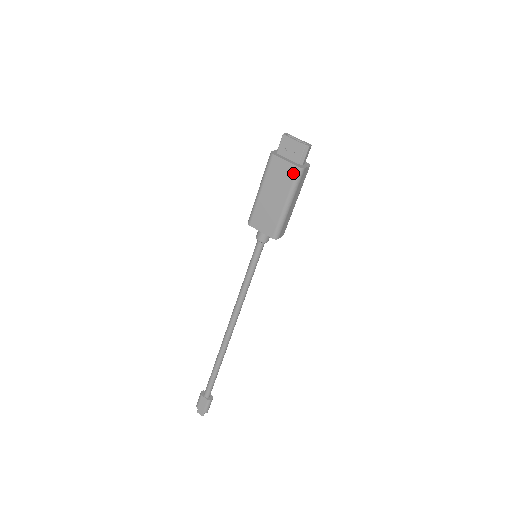
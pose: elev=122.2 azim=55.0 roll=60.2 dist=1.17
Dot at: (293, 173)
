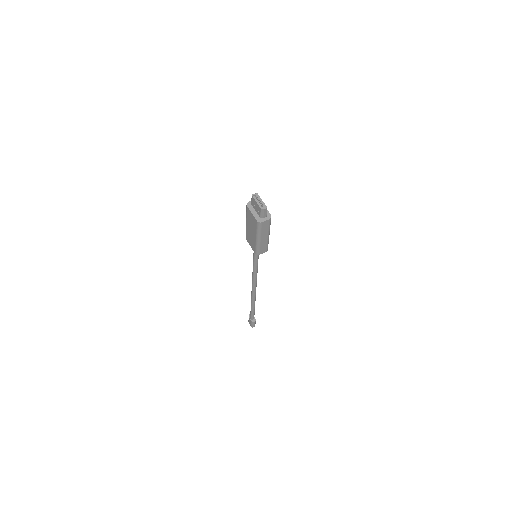
Dot at: (256, 223)
